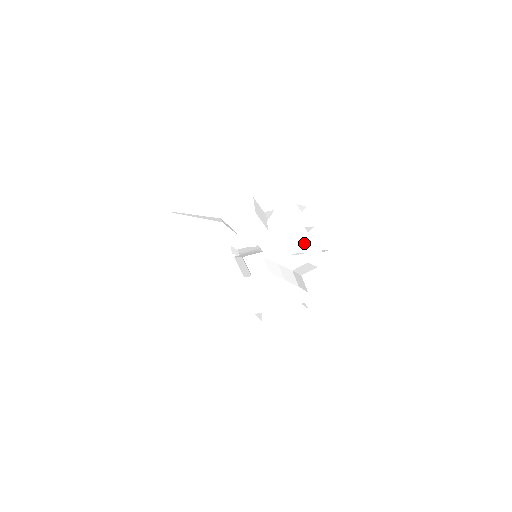
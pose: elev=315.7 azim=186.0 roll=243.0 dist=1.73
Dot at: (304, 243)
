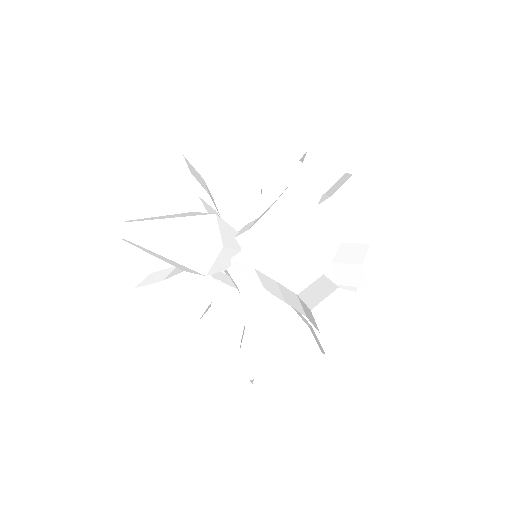
Dot at: occluded
